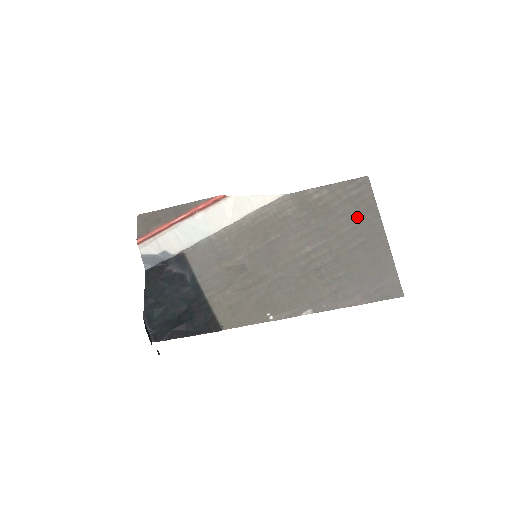
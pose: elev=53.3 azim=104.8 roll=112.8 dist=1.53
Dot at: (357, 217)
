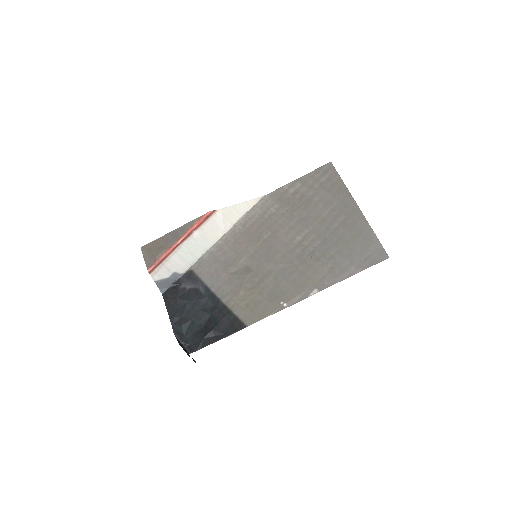
Dot at: (332, 200)
